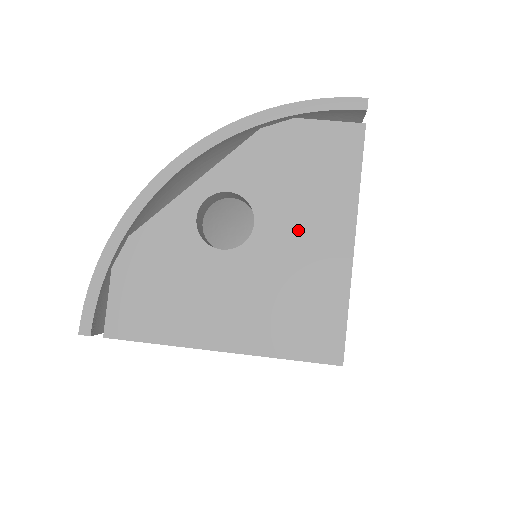
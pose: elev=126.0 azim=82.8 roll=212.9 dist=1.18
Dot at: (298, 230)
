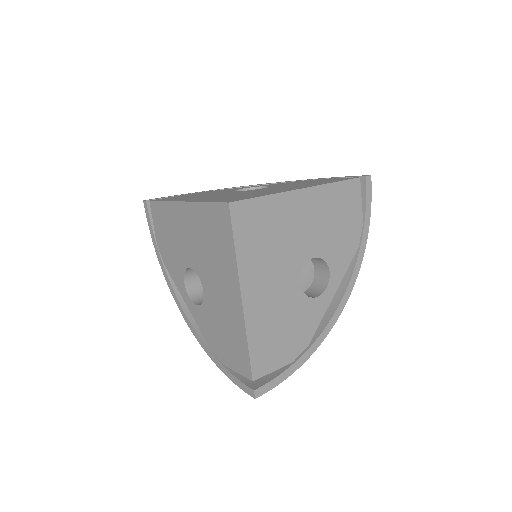
Dot at: (280, 188)
